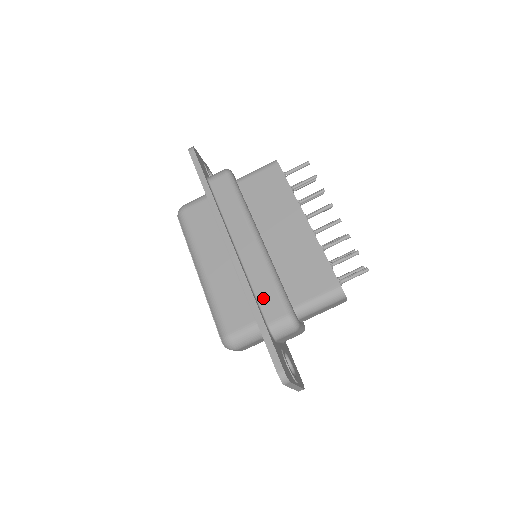
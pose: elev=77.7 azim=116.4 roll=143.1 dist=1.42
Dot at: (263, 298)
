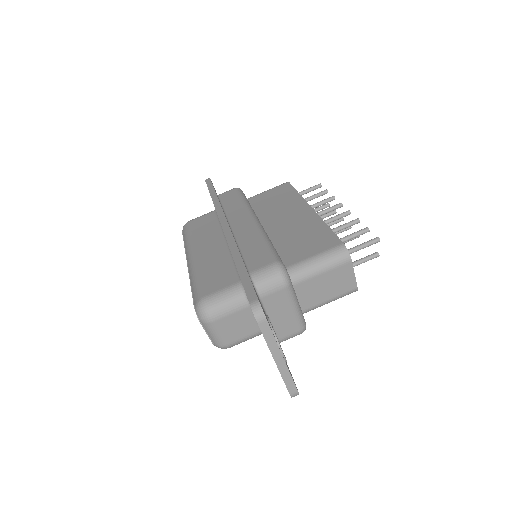
Dot at: (250, 254)
